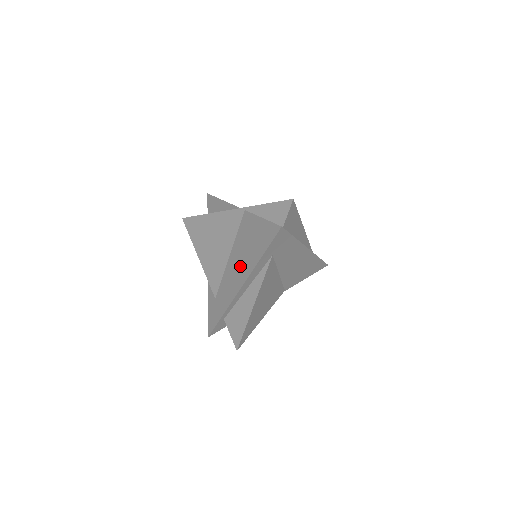
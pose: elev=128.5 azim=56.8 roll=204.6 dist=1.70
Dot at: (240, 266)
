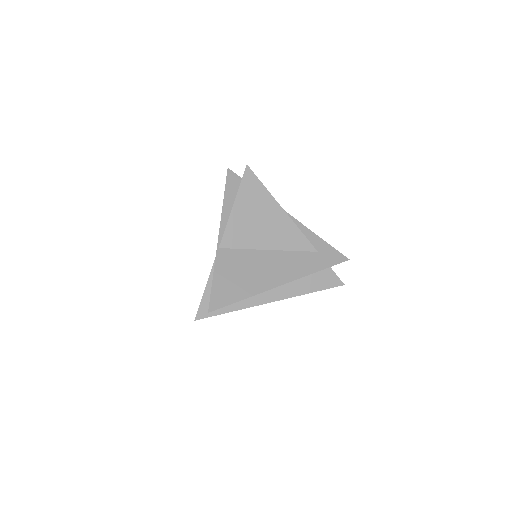
Dot at: occluded
